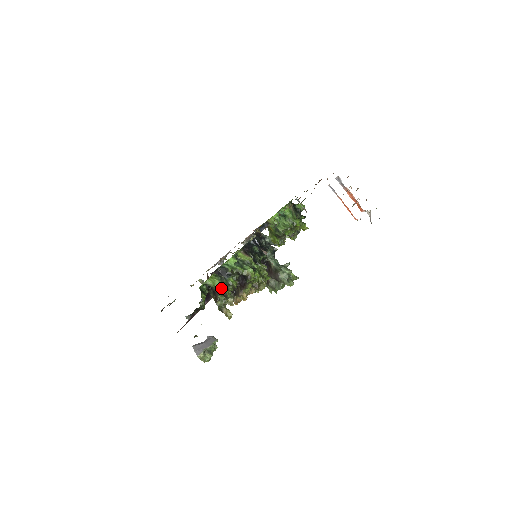
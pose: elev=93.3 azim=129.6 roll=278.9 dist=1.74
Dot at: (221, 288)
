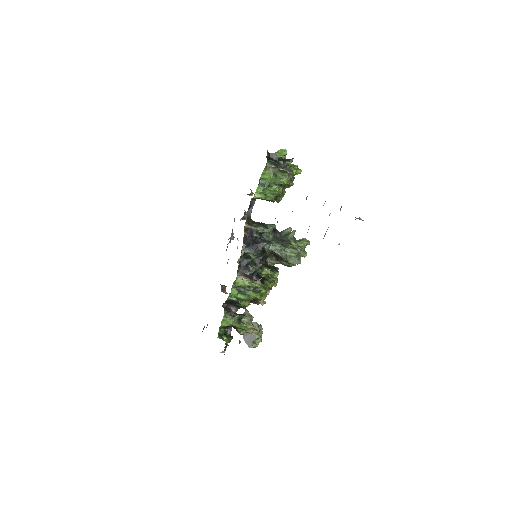
Dot at: (236, 325)
